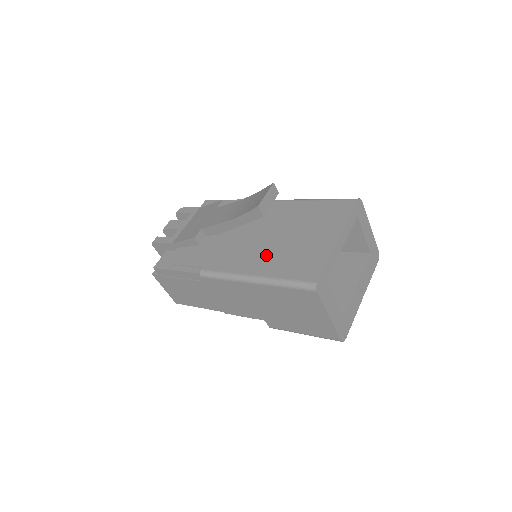
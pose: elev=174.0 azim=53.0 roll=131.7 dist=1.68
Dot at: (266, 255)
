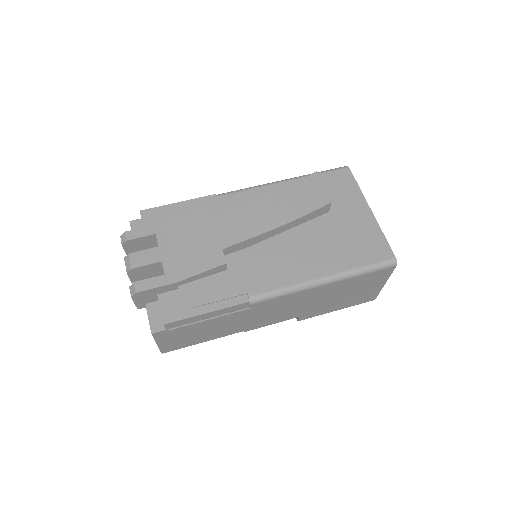
Dot at: (314, 251)
